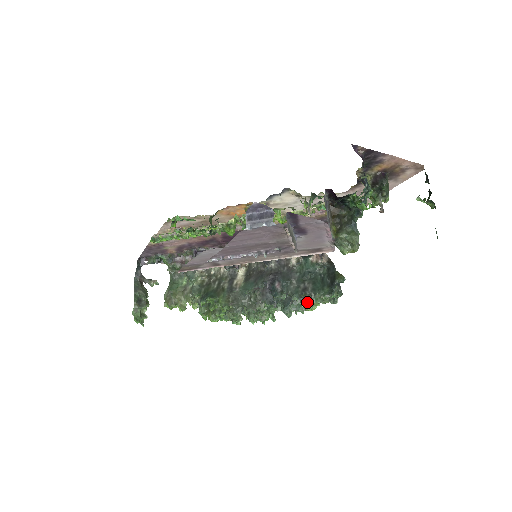
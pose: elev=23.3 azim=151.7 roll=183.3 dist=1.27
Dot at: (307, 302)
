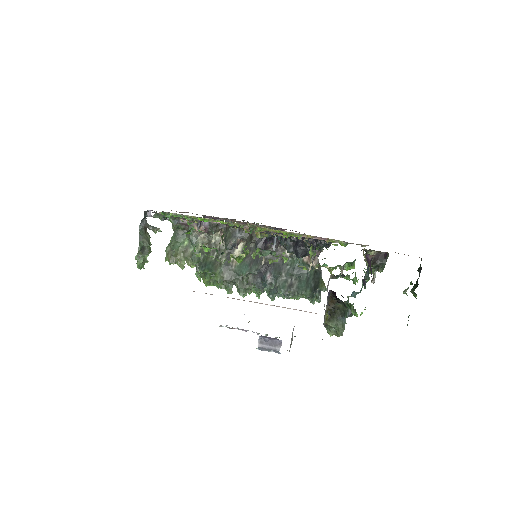
Dot at: (290, 296)
